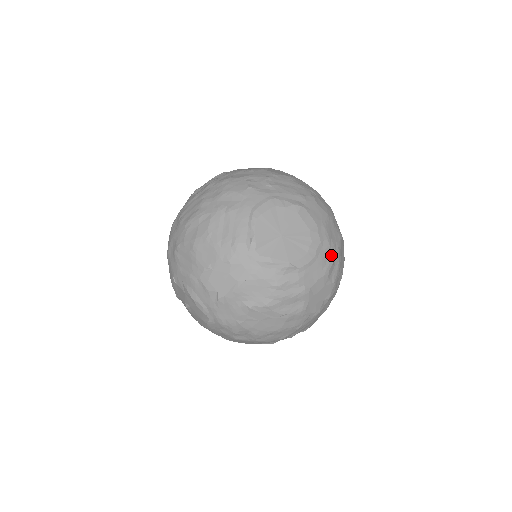
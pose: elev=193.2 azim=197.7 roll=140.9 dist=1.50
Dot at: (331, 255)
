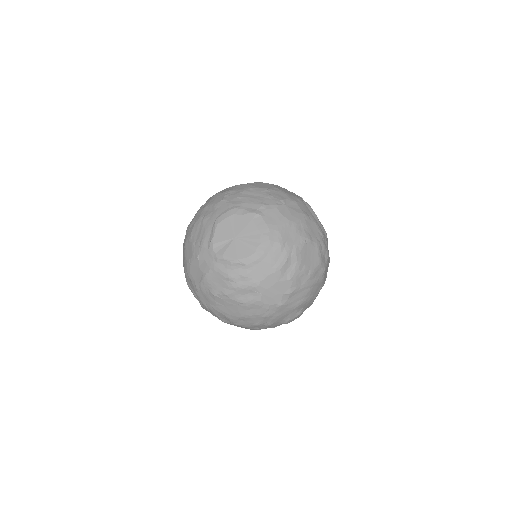
Dot at: (283, 255)
